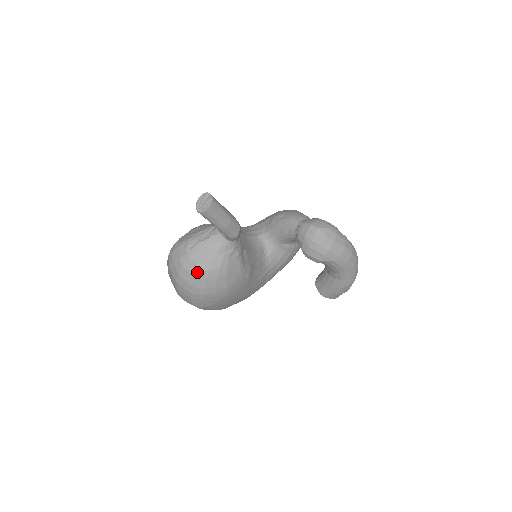
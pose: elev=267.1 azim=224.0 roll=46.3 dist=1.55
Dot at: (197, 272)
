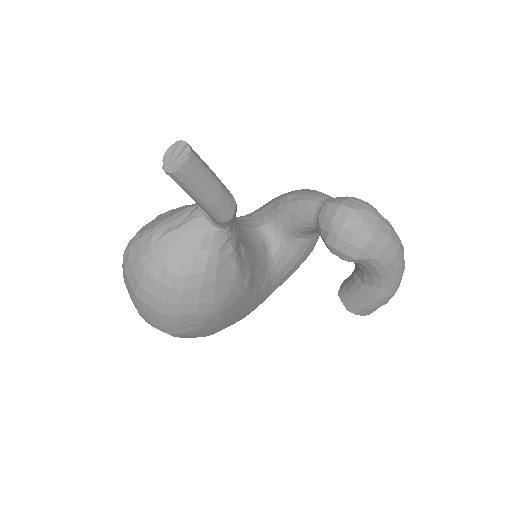
Dot at: (168, 279)
